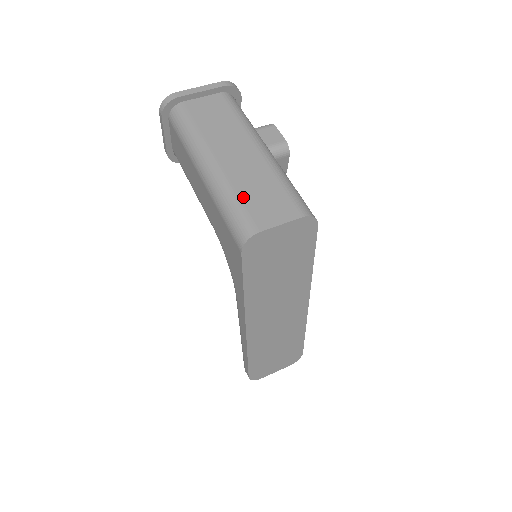
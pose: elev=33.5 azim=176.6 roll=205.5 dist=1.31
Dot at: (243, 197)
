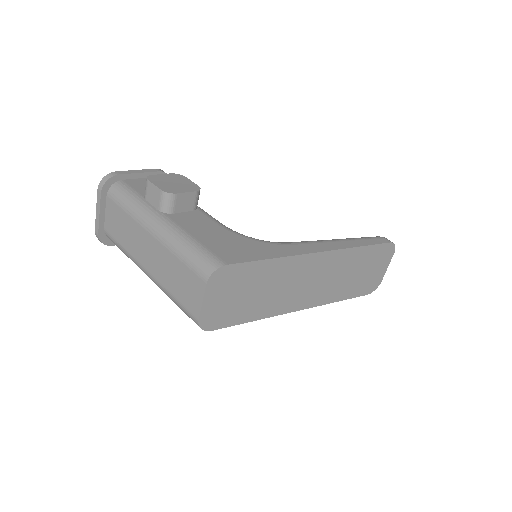
Dot at: (174, 294)
